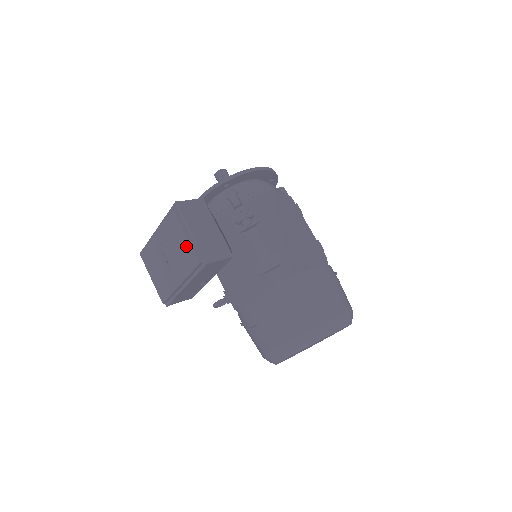
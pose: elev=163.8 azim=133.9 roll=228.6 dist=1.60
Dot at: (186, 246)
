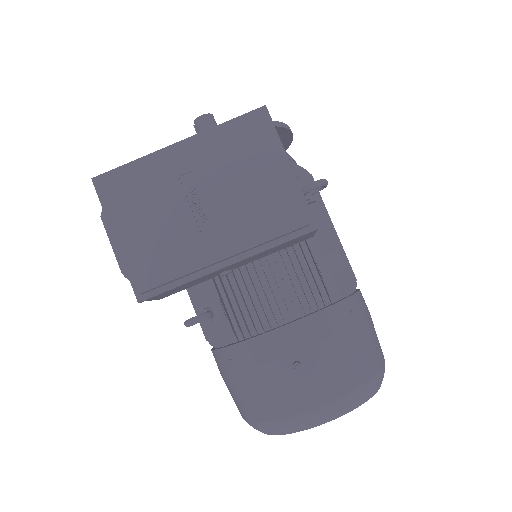
Dot at: (279, 187)
